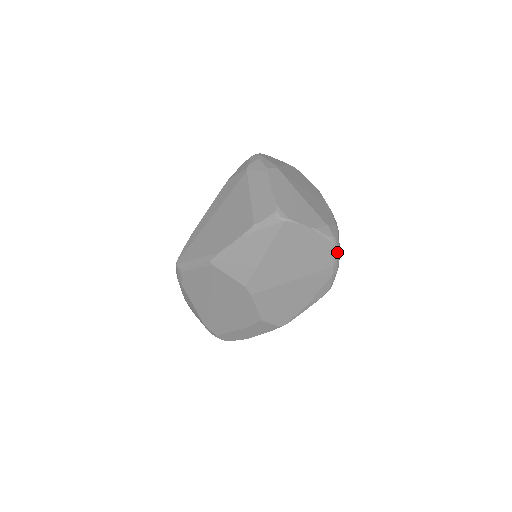
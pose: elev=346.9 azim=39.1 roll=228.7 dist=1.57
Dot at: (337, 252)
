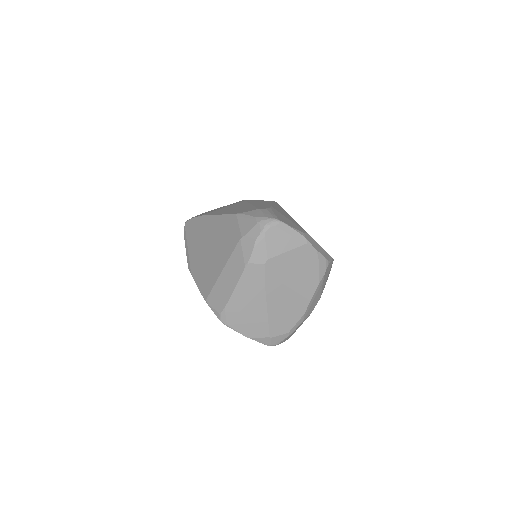
Dot at: occluded
